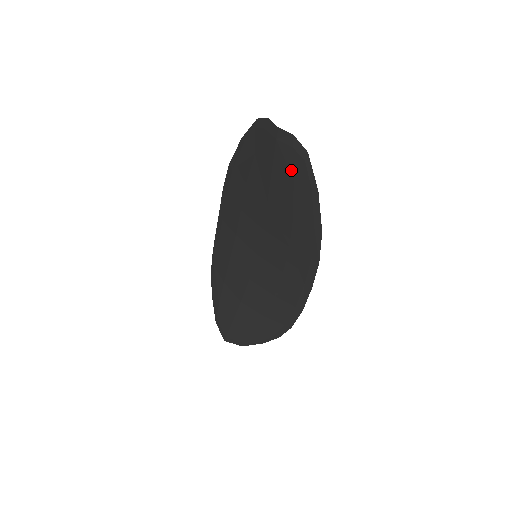
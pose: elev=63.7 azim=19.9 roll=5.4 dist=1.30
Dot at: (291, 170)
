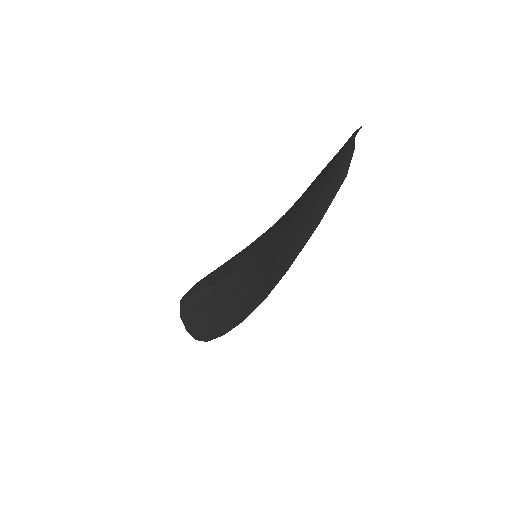
Dot at: (327, 185)
